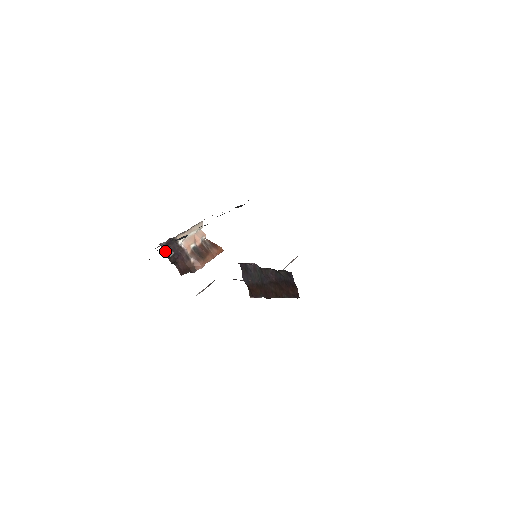
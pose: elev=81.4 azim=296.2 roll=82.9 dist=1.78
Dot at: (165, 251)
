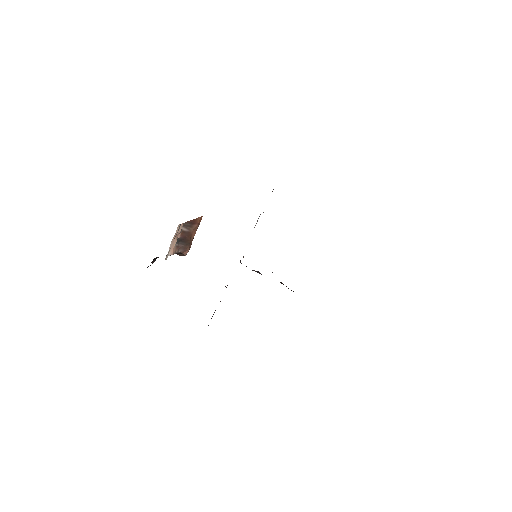
Dot at: occluded
